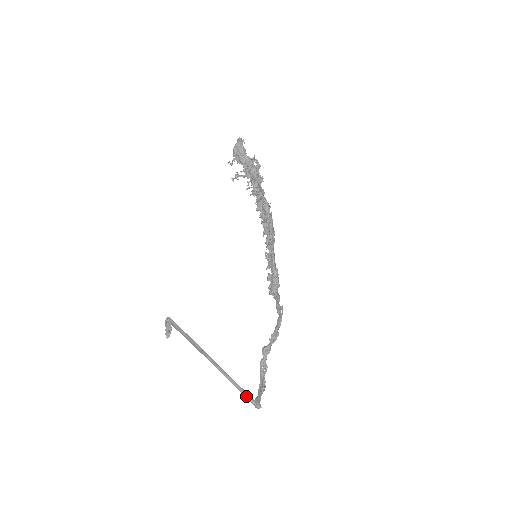
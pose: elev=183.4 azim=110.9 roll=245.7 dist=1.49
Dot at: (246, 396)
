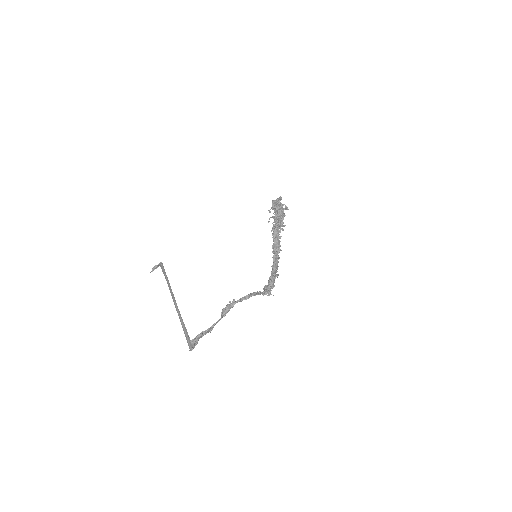
Dot at: (186, 336)
